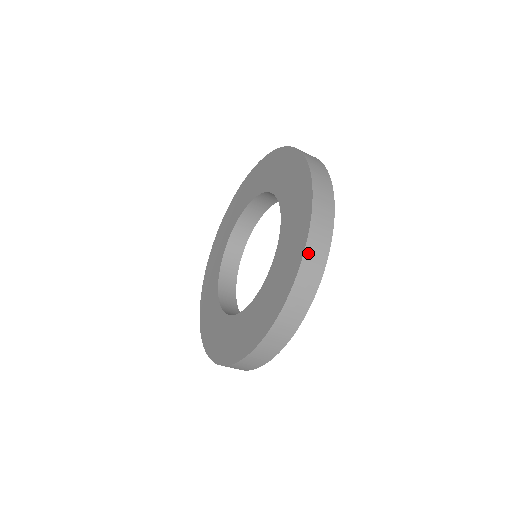
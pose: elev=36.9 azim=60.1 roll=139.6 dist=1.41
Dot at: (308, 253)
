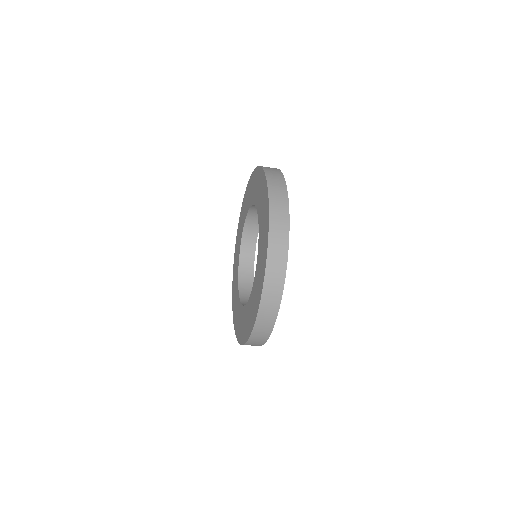
Dot at: (272, 211)
